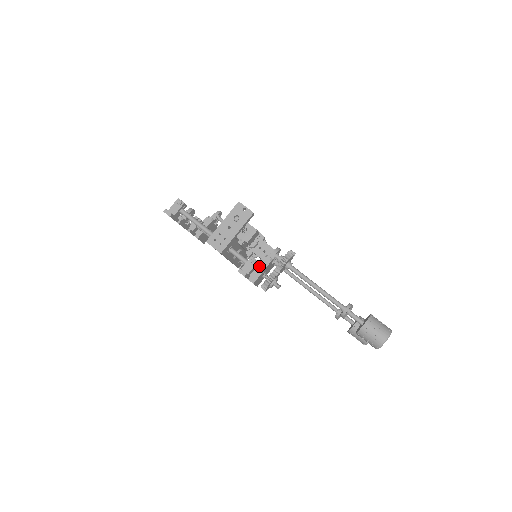
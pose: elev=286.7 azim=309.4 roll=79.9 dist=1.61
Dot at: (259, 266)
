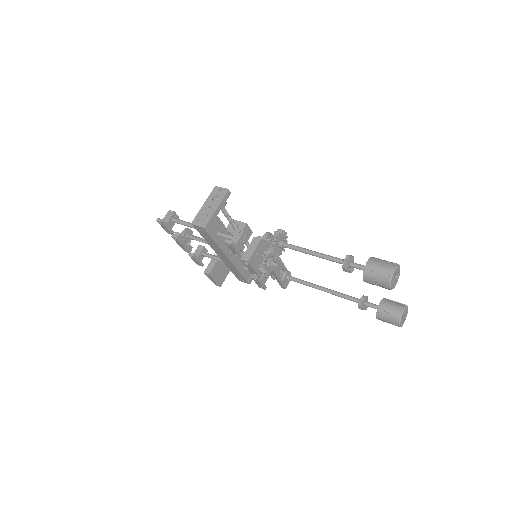
Dot at: (251, 246)
